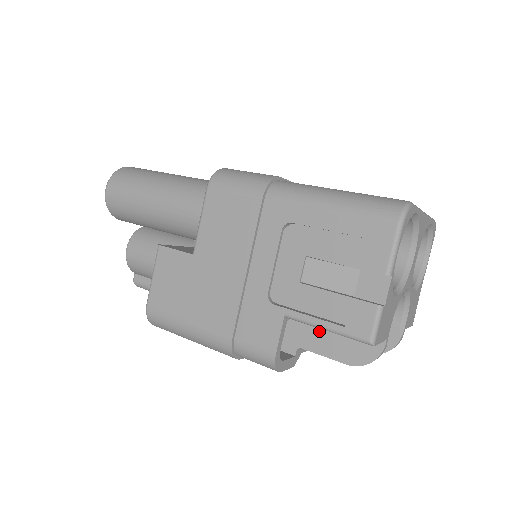
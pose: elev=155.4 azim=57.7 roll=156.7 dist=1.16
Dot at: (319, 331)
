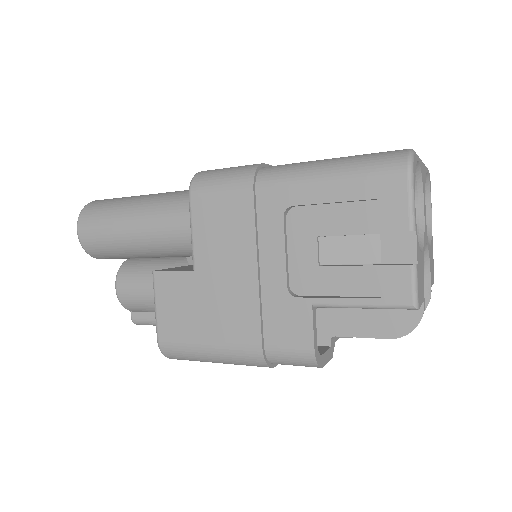
Dot at: (349, 313)
